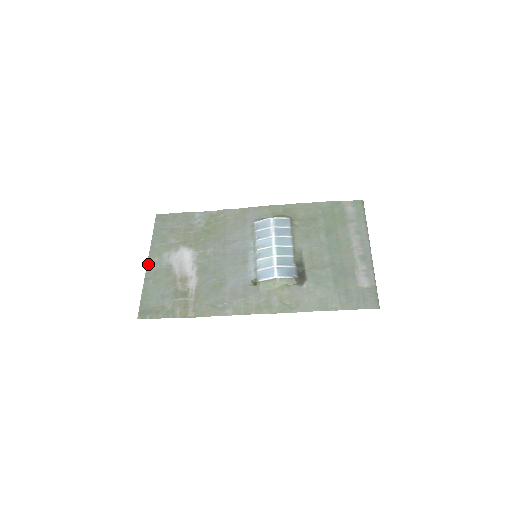
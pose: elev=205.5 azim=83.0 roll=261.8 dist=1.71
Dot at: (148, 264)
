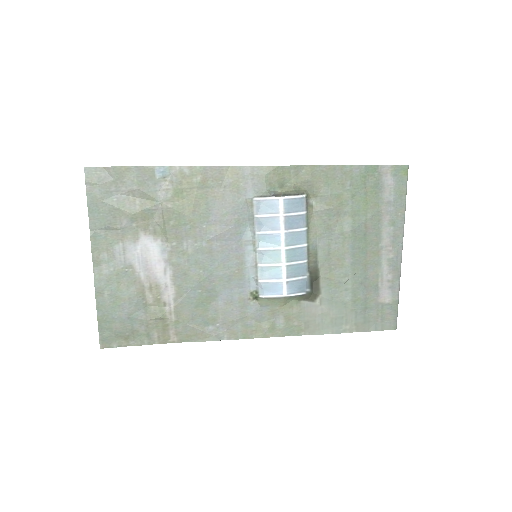
Dot at: (94, 264)
